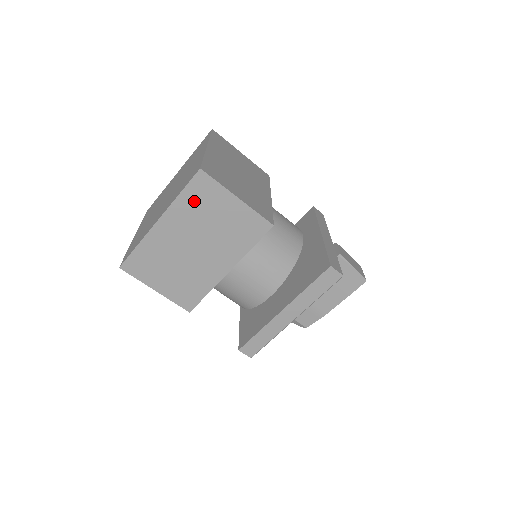
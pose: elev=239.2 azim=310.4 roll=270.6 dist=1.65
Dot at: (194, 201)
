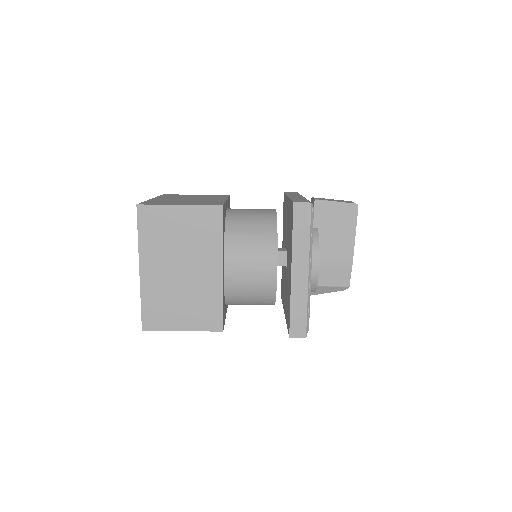
Dot at: (152, 233)
